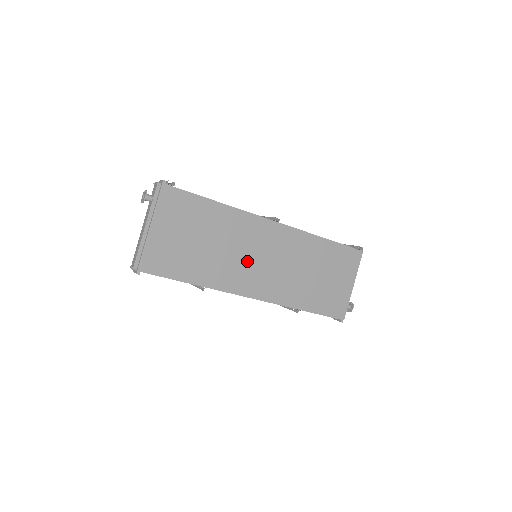
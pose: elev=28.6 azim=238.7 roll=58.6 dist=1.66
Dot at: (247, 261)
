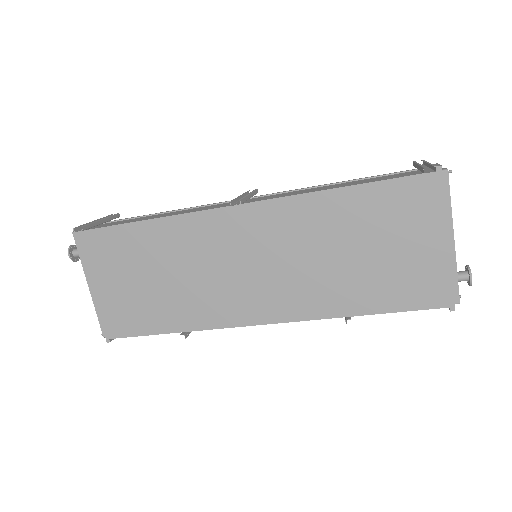
Dot at: (227, 278)
